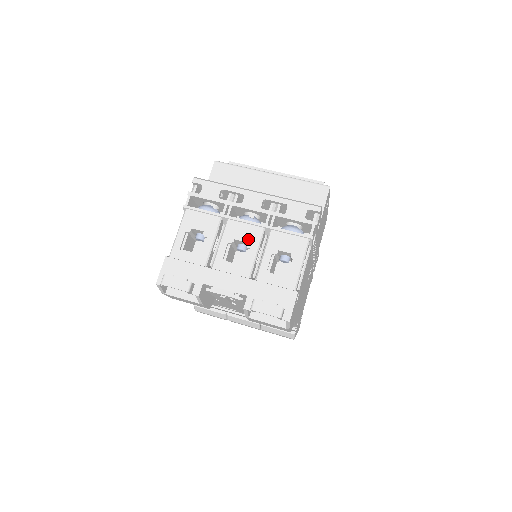
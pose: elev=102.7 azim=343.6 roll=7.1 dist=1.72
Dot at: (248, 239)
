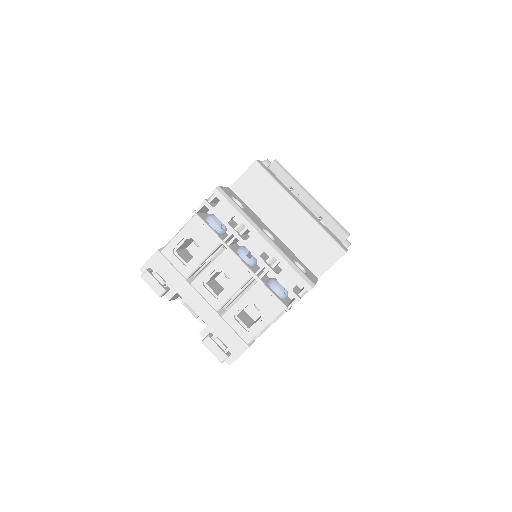
Dot at: (234, 277)
